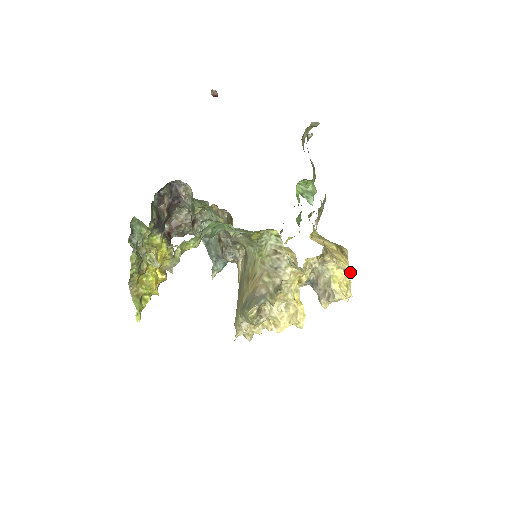
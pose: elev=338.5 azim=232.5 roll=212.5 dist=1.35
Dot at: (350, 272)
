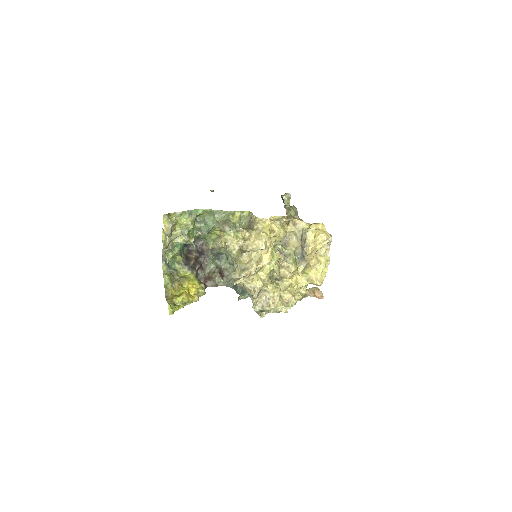
Dot at: (319, 223)
